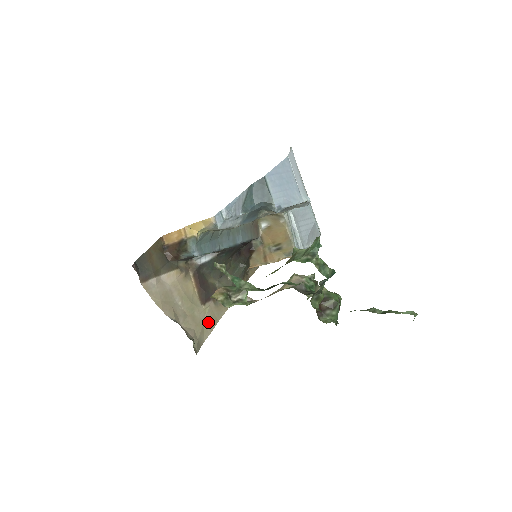
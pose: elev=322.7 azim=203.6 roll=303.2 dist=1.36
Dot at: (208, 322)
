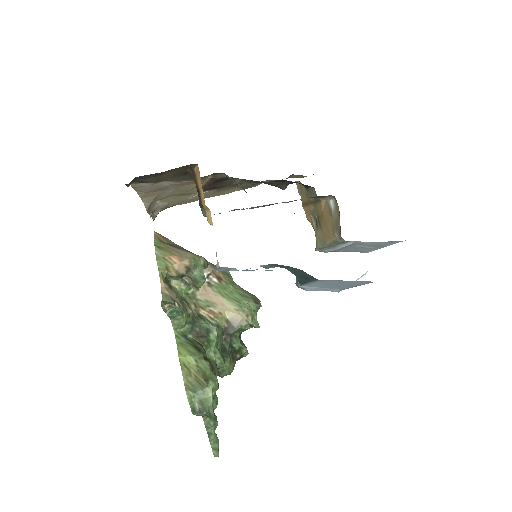
Dot at: (193, 199)
